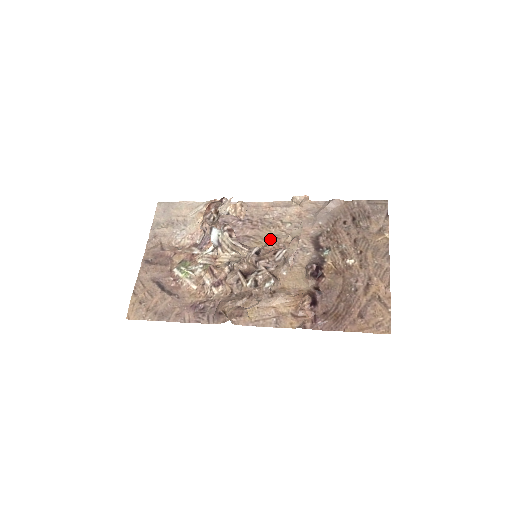
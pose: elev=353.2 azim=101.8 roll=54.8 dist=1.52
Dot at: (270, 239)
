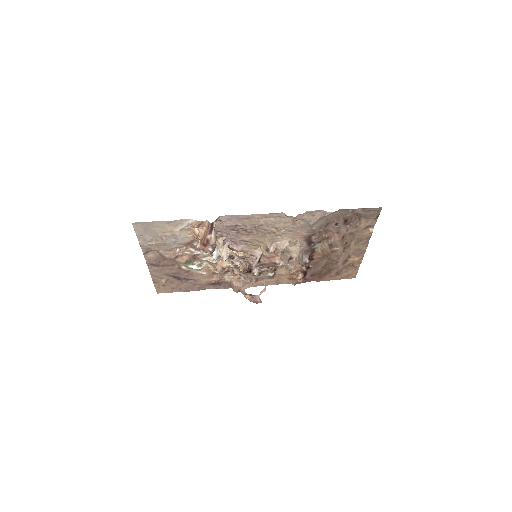
Dot at: (269, 252)
